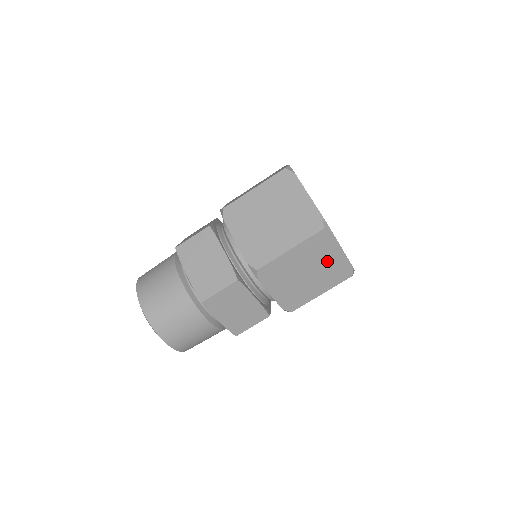
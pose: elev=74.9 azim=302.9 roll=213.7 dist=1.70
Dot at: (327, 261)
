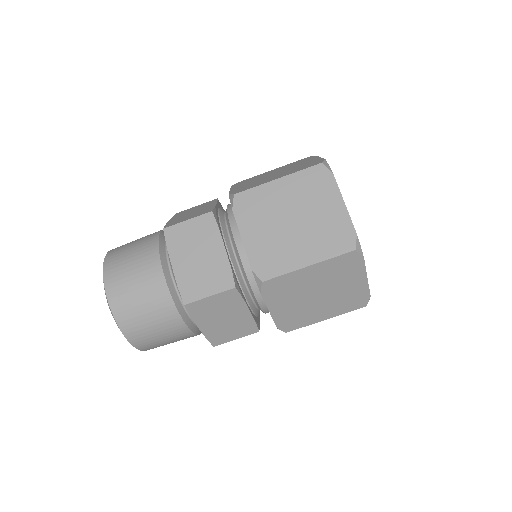
Dot at: (345, 286)
